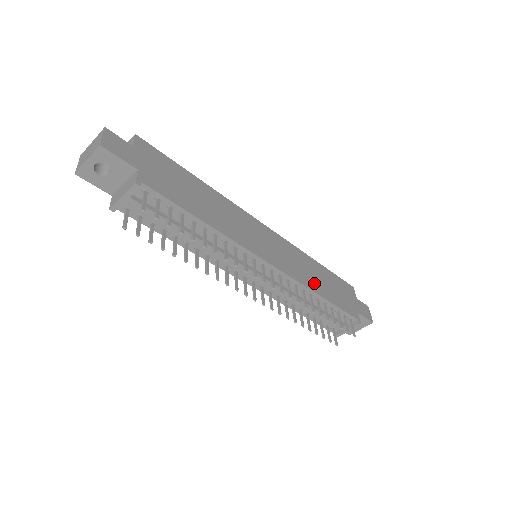
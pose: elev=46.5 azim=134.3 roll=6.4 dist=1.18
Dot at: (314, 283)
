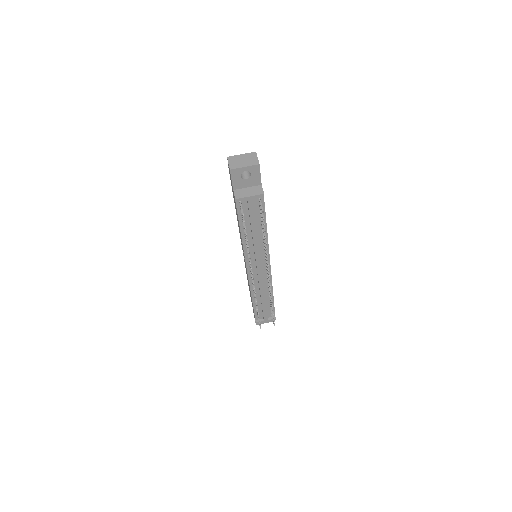
Dot at: occluded
